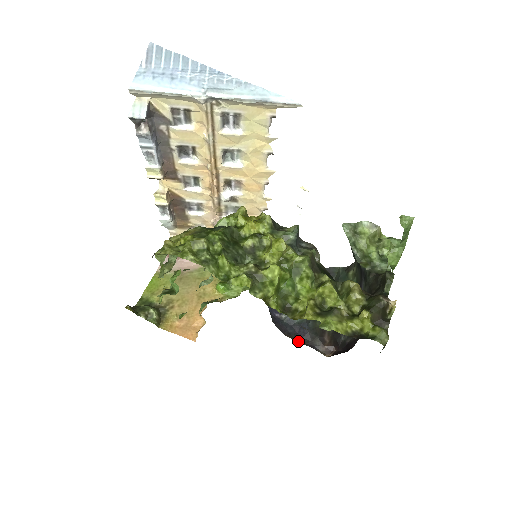
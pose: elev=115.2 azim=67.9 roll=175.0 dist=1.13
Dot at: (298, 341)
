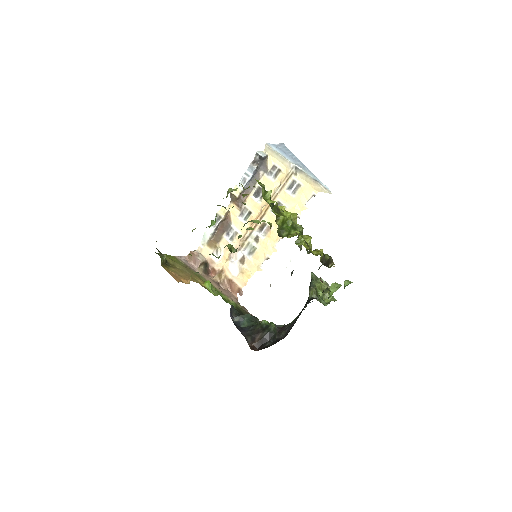
Dot at: occluded
